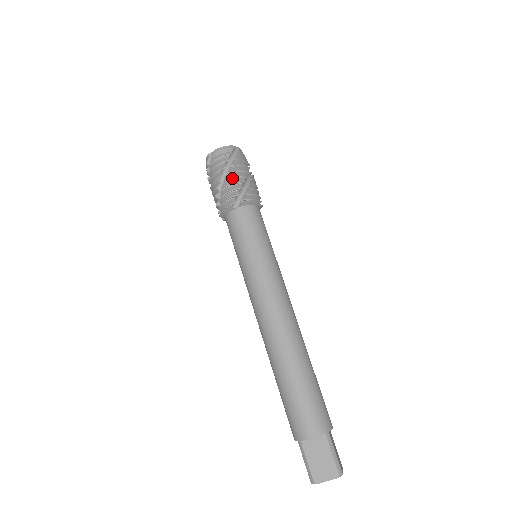
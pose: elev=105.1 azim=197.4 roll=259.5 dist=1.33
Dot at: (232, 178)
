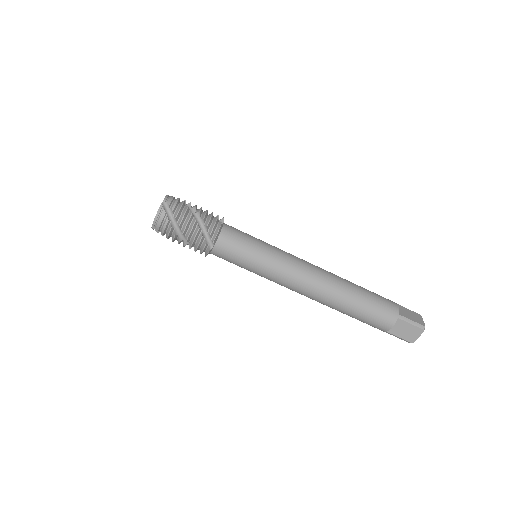
Dot at: (189, 233)
